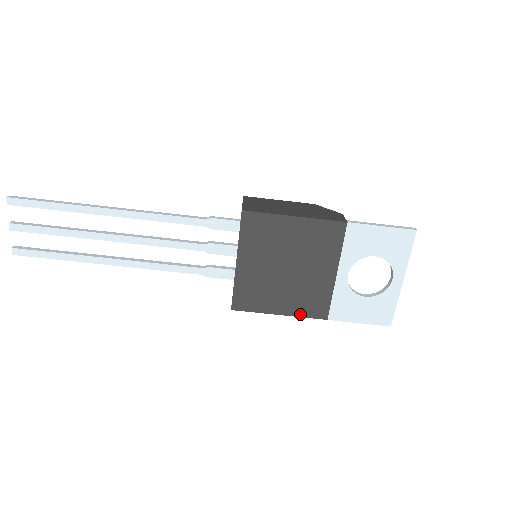
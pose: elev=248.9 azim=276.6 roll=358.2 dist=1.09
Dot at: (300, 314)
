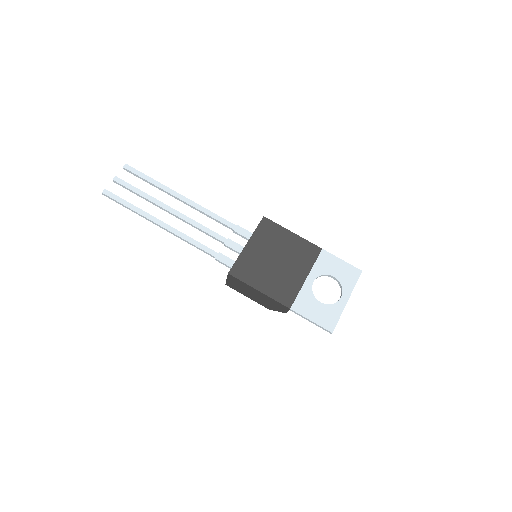
Dot at: (273, 296)
